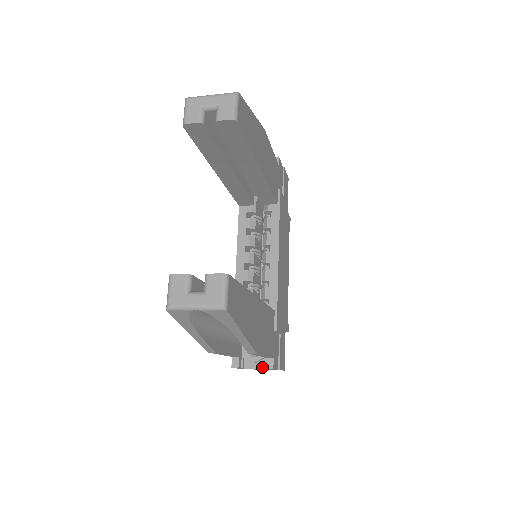
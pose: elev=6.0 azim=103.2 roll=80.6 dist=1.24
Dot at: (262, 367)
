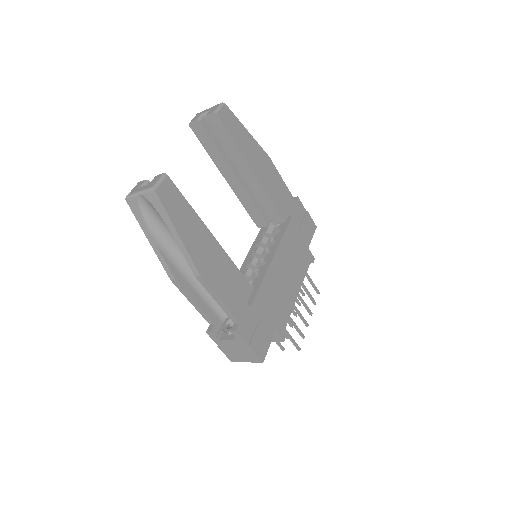
Dot at: (233, 338)
